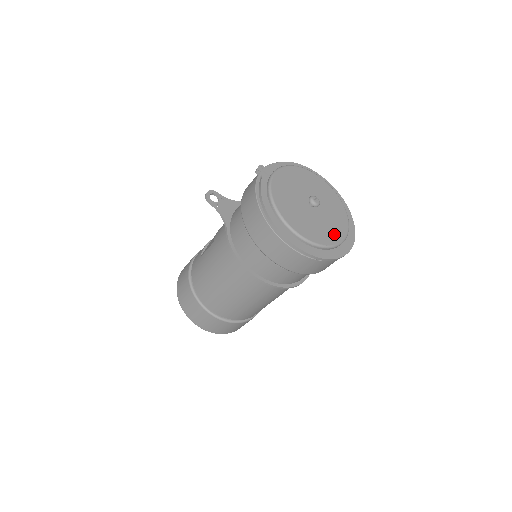
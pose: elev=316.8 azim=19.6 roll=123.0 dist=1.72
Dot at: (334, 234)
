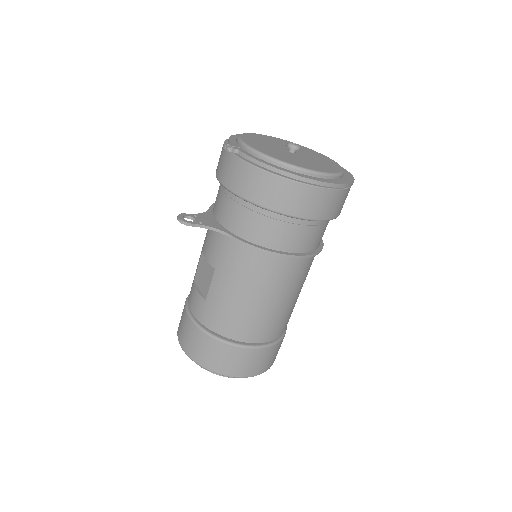
Dot at: (331, 164)
